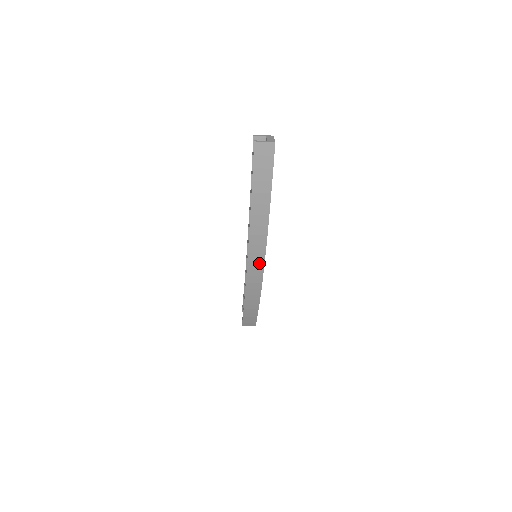
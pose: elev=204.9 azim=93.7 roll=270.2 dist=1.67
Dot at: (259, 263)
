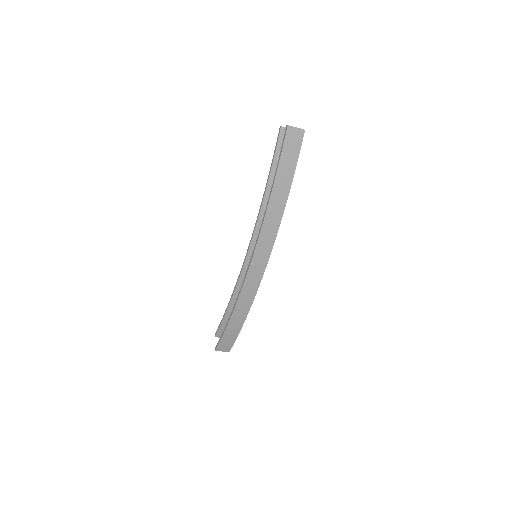
Dot at: (264, 258)
